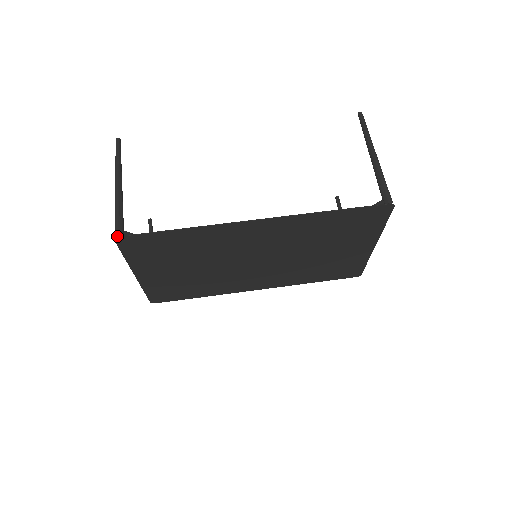
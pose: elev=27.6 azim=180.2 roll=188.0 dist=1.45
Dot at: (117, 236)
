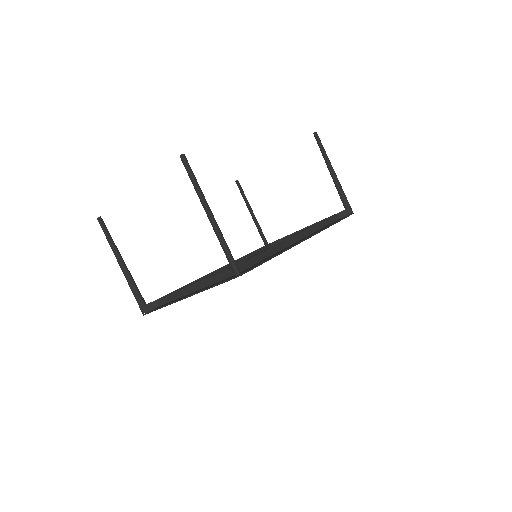
Dot at: (240, 274)
